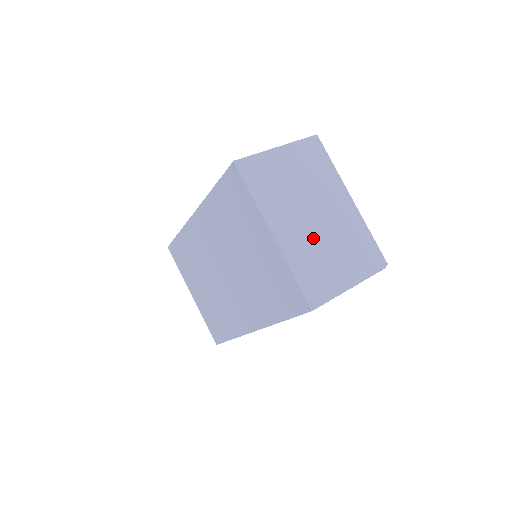
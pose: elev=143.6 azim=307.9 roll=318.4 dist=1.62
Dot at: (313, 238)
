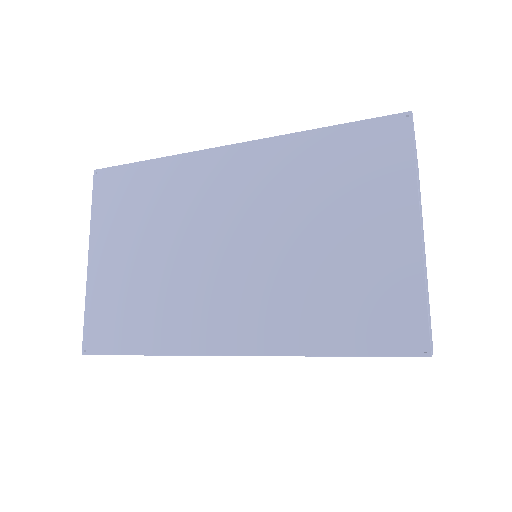
Dot at: (425, 267)
